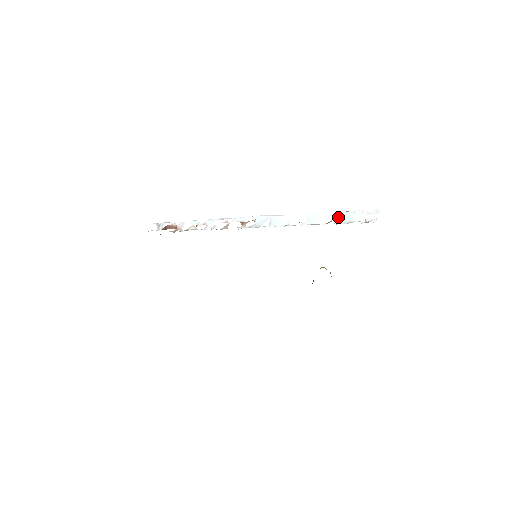
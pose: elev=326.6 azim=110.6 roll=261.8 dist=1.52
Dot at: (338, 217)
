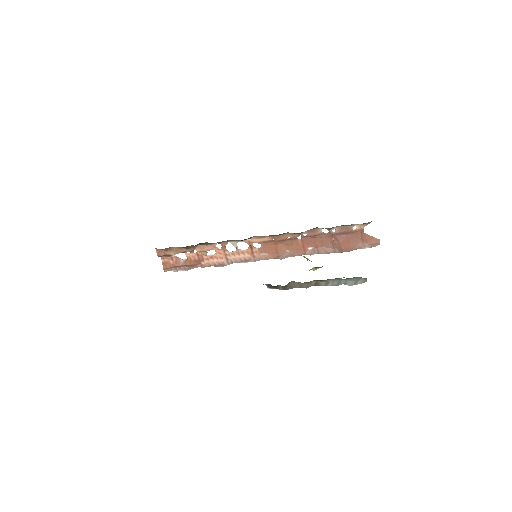
Dot at: (333, 236)
